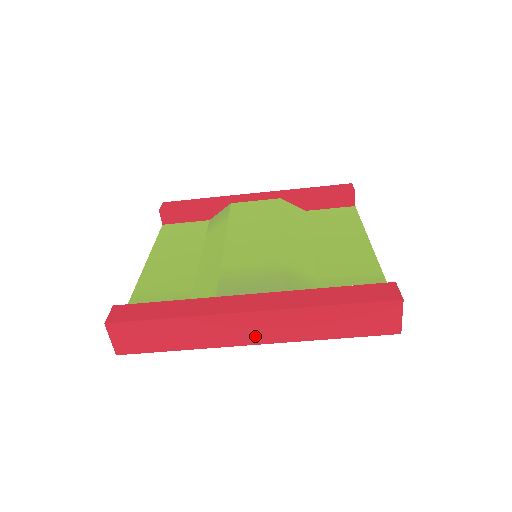
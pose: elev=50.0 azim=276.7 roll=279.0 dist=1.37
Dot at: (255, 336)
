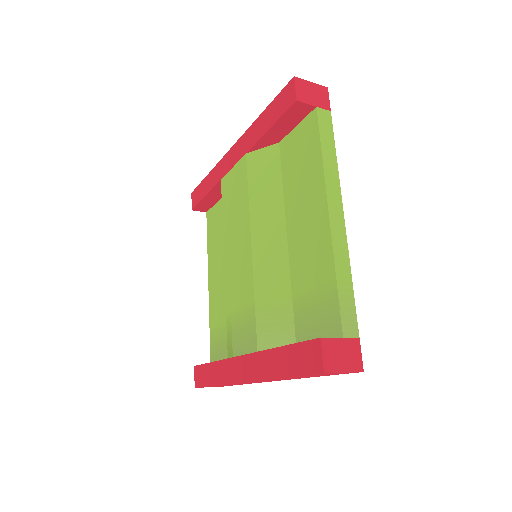
Dot at: (268, 381)
